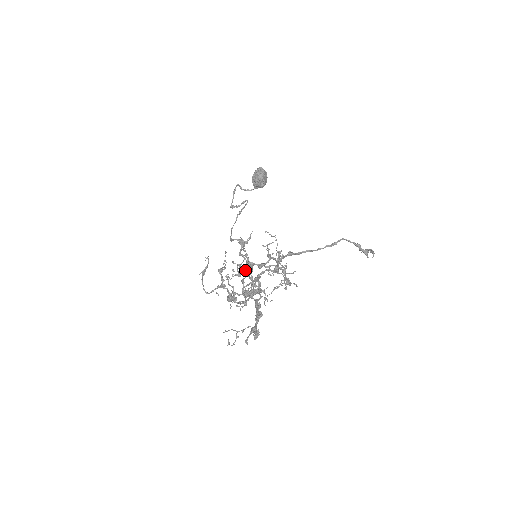
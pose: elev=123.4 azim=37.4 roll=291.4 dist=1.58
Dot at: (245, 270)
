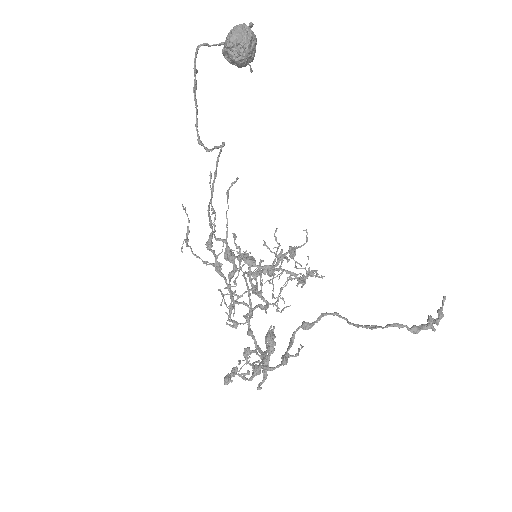
Dot at: occluded
